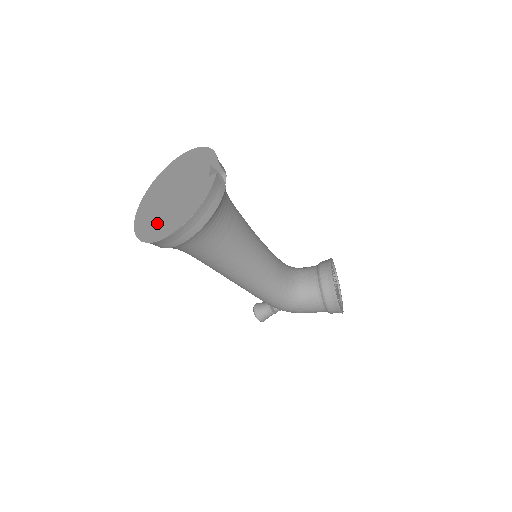
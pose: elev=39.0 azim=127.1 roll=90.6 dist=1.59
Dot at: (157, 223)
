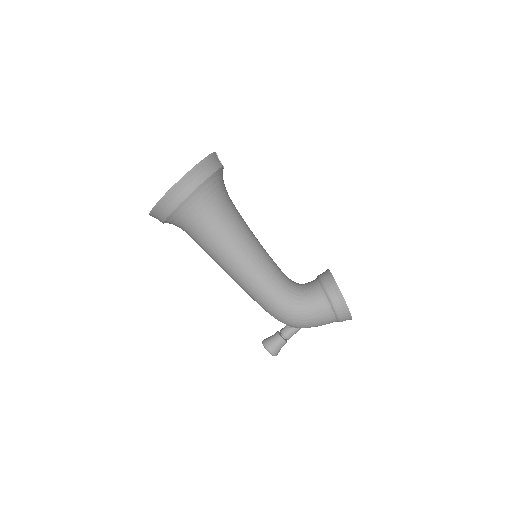
Dot at: occluded
